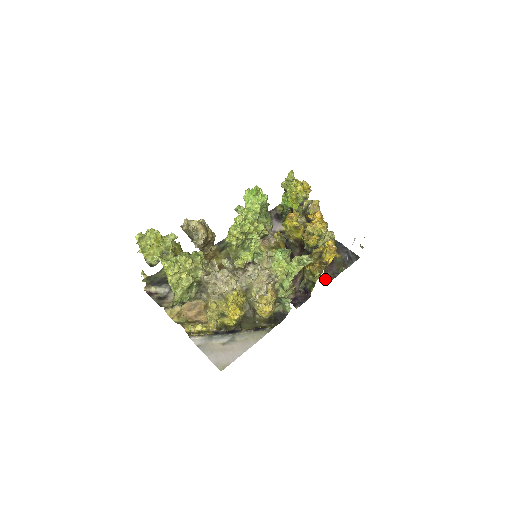
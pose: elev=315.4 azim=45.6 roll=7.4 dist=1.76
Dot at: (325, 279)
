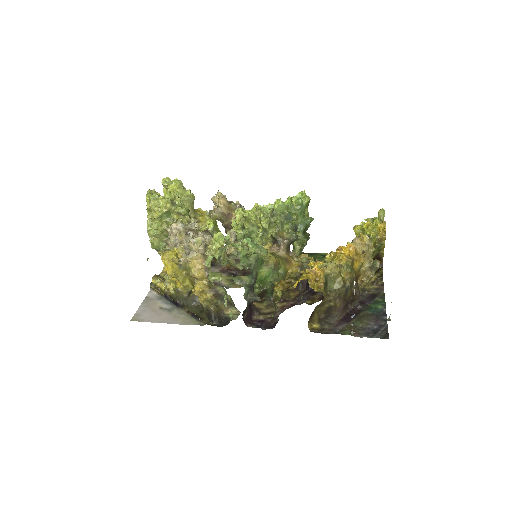
Dot at: (315, 327)
